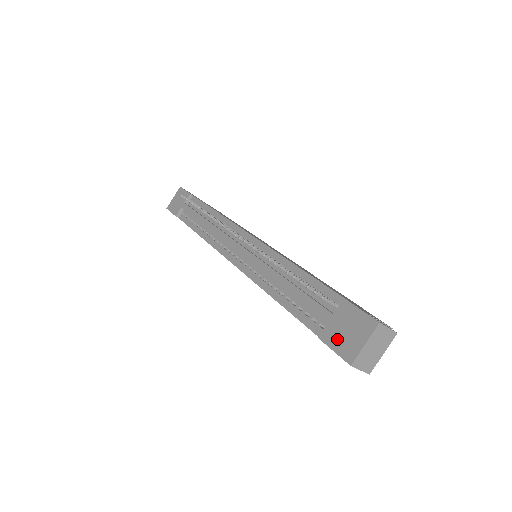
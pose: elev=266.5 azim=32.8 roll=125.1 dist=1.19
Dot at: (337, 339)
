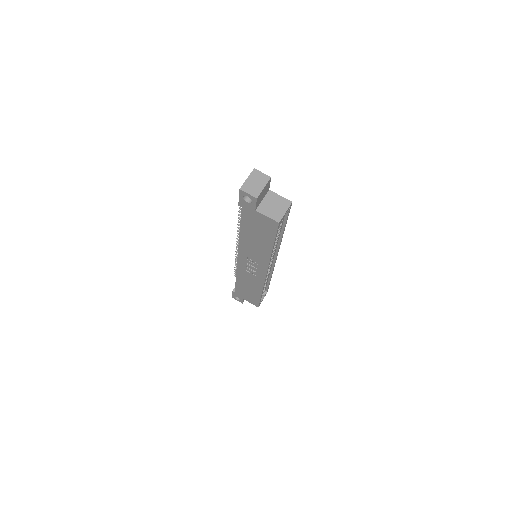
Dot at: occluded
